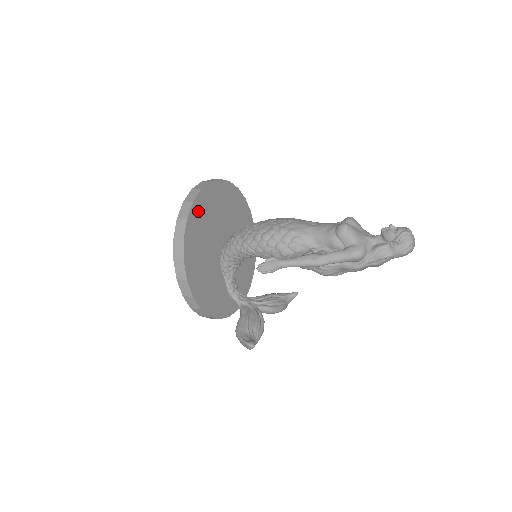
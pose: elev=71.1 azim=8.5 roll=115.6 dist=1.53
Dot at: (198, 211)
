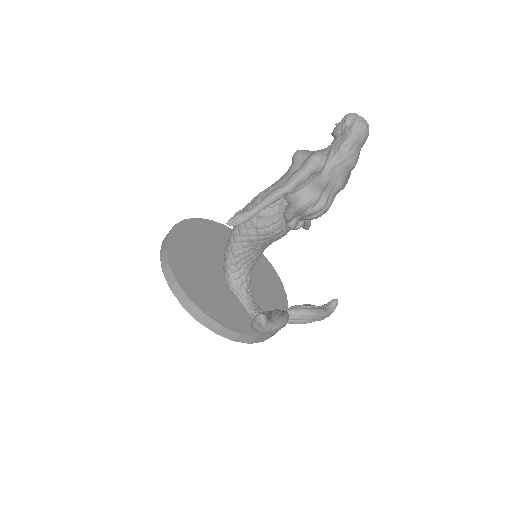
Dot at: (183, 233)
